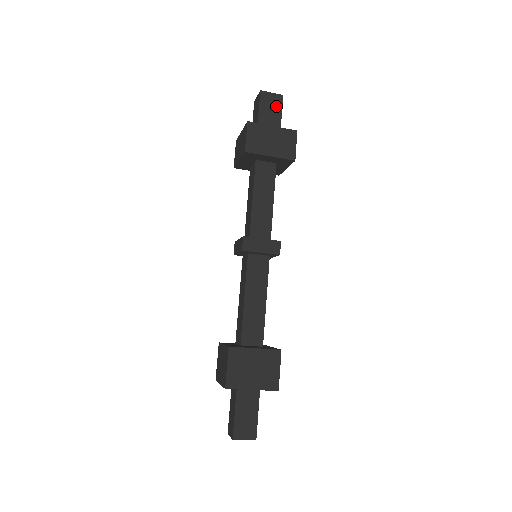
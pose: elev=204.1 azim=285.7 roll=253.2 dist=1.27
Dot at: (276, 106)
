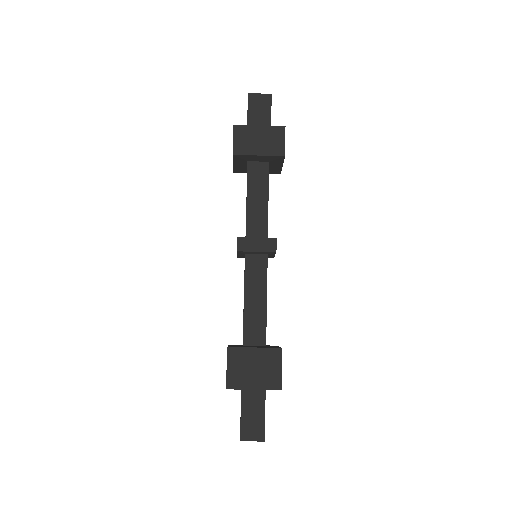
Dot at: (265, 106)
